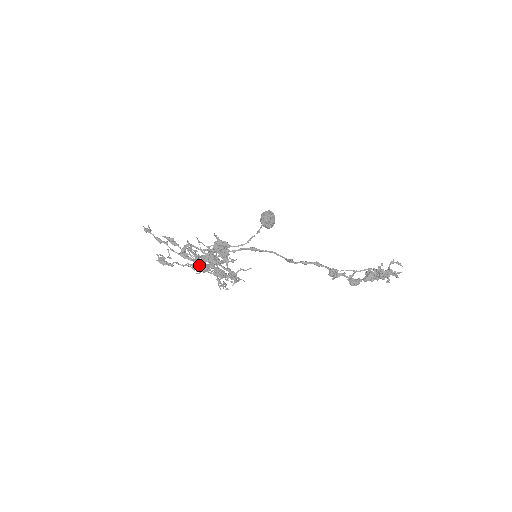
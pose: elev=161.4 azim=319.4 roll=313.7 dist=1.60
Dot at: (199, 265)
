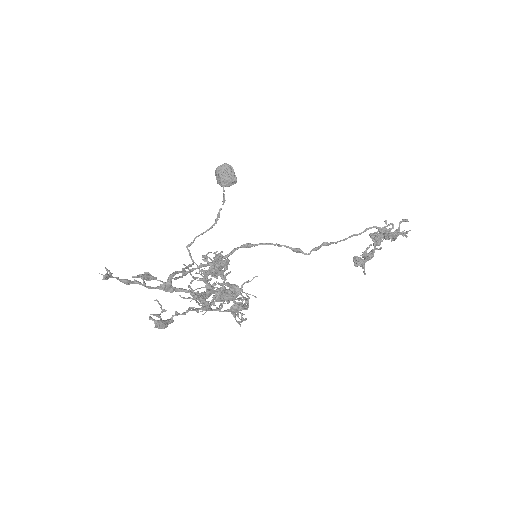
Dot at: (208, 307)
